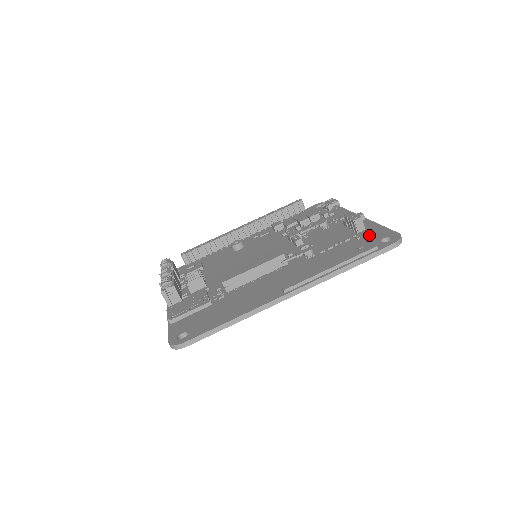
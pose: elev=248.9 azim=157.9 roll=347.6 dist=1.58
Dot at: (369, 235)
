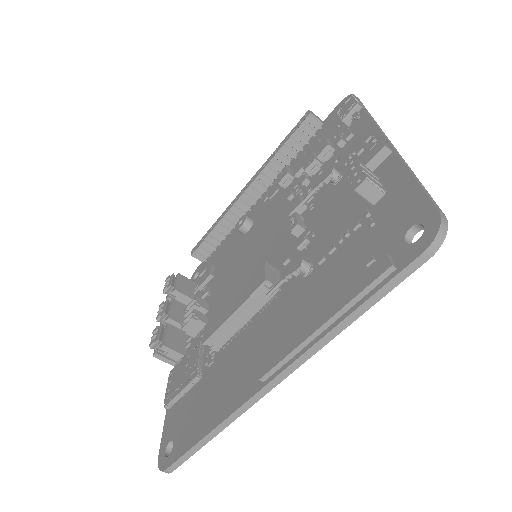
Dot at: (389, 213)
